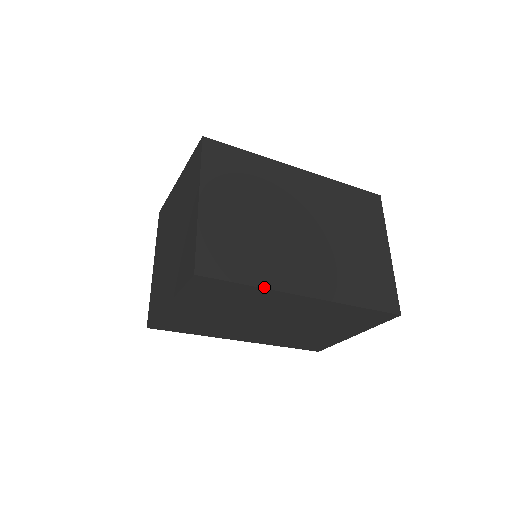
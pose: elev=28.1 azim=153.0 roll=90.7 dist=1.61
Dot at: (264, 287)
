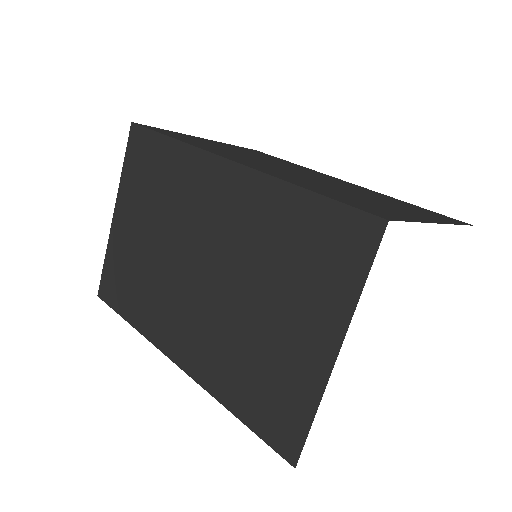
Dot at: (185, 142)
